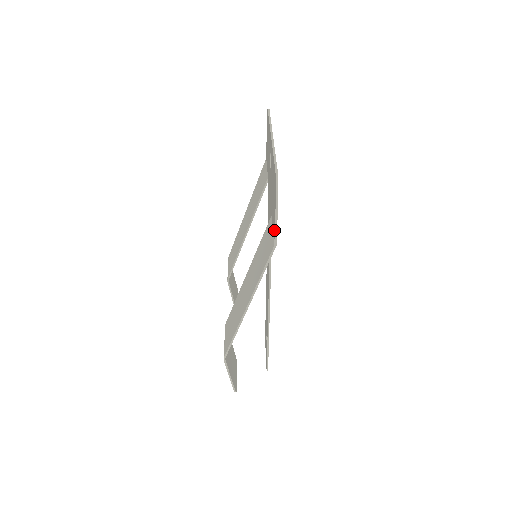
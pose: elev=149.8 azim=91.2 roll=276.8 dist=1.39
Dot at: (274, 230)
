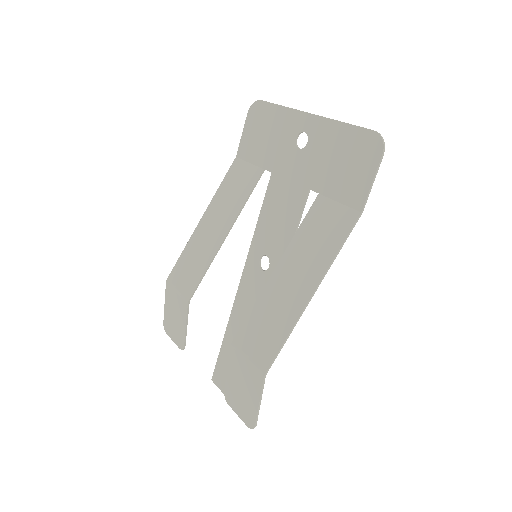
Dot at: (364, 194)
